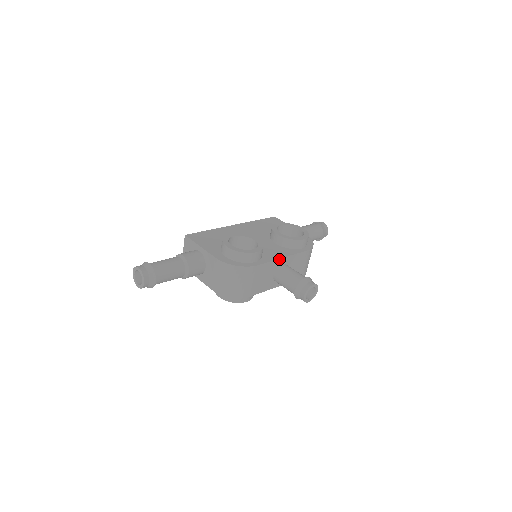
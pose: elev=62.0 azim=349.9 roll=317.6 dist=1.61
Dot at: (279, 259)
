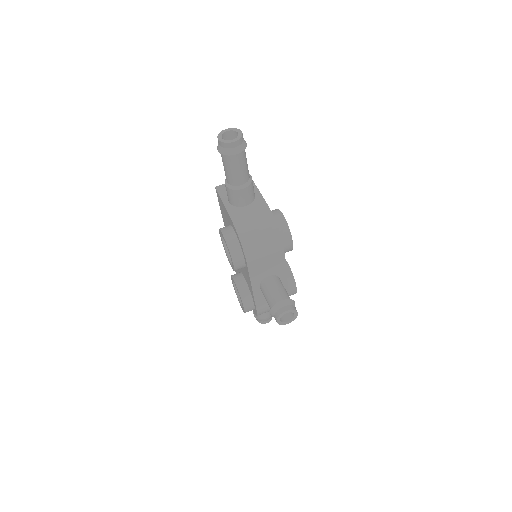
Dot at: (286, 272)
